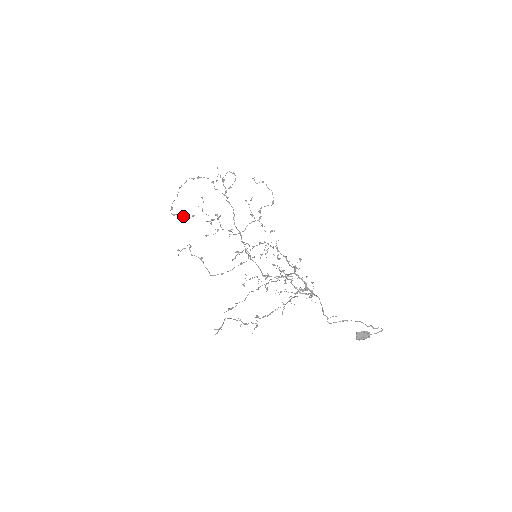
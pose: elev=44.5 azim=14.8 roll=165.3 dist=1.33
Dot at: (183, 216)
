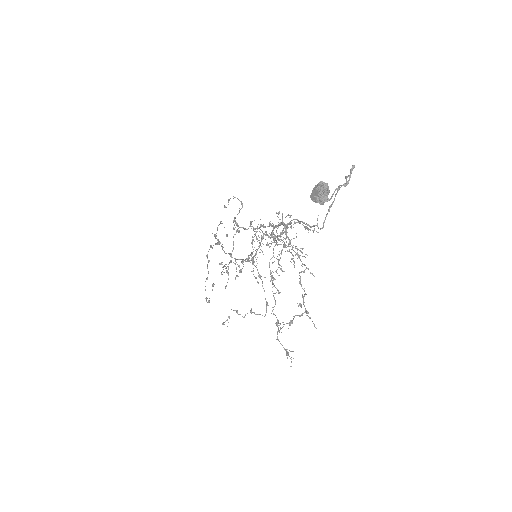
Dot at: occluded
